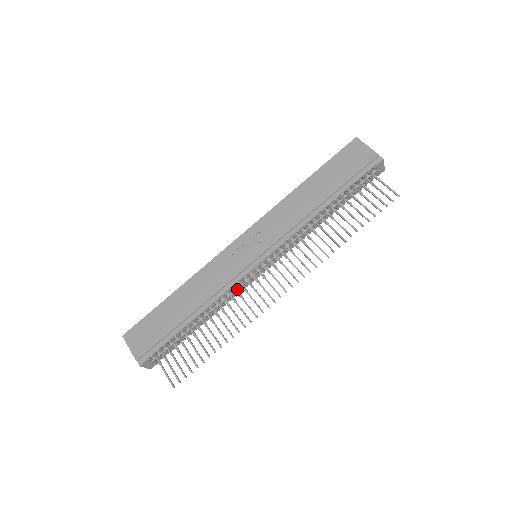
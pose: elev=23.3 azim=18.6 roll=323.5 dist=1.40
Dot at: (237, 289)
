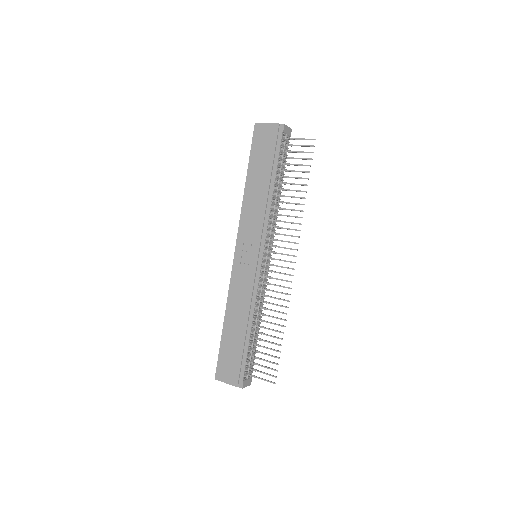
Dot at: (262, 288)
